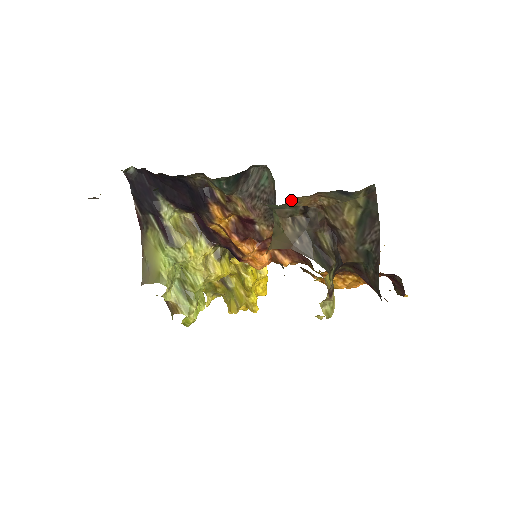
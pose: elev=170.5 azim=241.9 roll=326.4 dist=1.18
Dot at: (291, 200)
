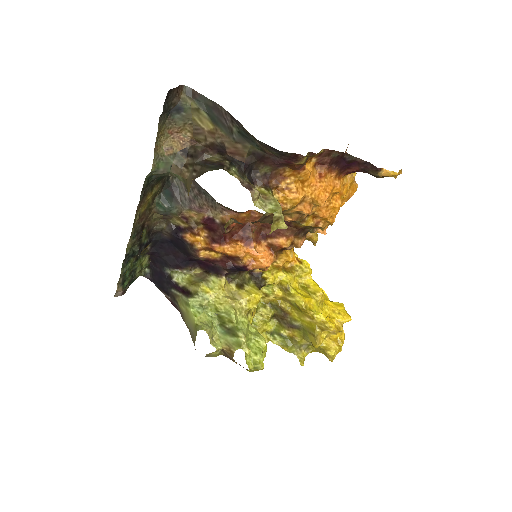
Dot at: (161, 149)
